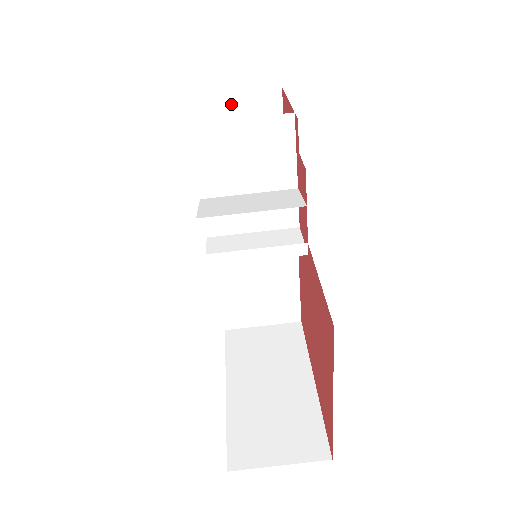
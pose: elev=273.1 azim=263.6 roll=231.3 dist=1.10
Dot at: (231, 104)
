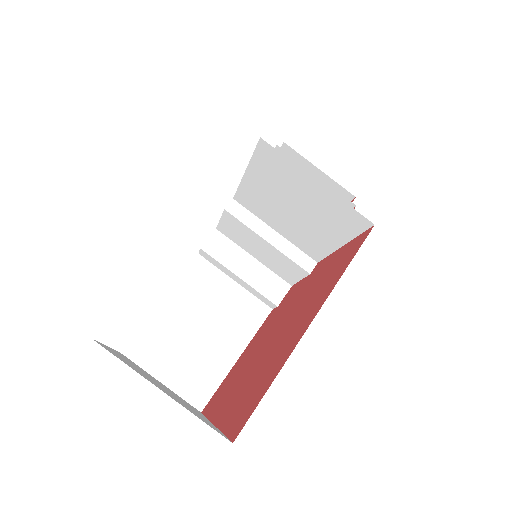
Dot at: occluded
